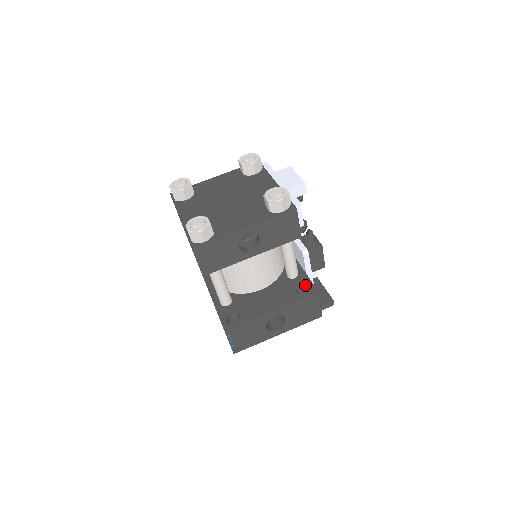
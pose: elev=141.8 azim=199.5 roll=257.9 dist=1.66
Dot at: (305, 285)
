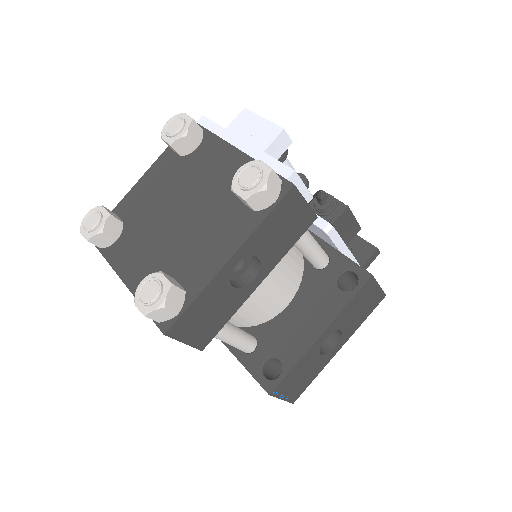
Dot at: (347, 271)
